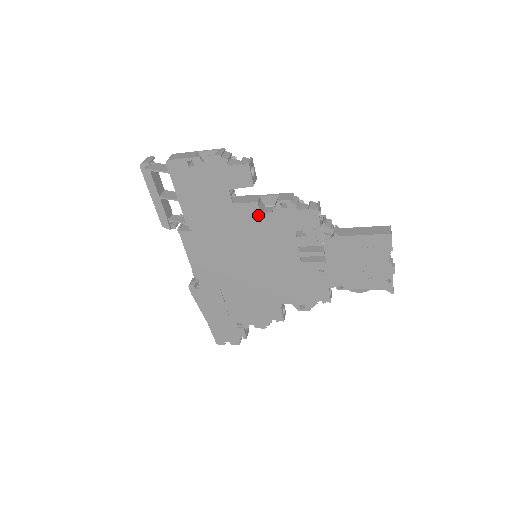
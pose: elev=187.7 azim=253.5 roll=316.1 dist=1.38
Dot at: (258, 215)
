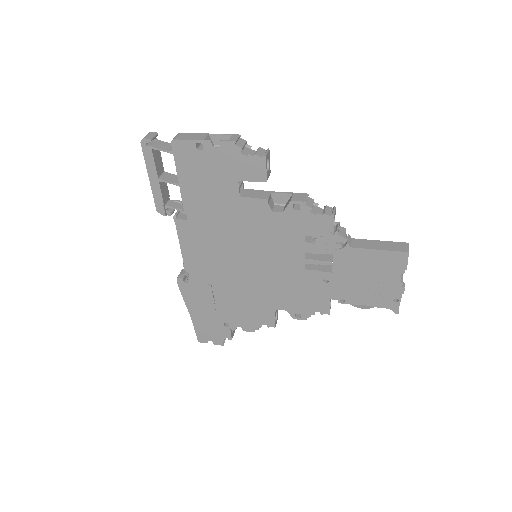
Dot at: (266, 213)
